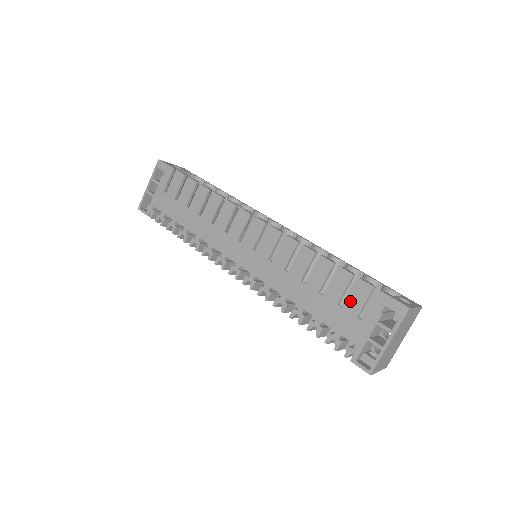
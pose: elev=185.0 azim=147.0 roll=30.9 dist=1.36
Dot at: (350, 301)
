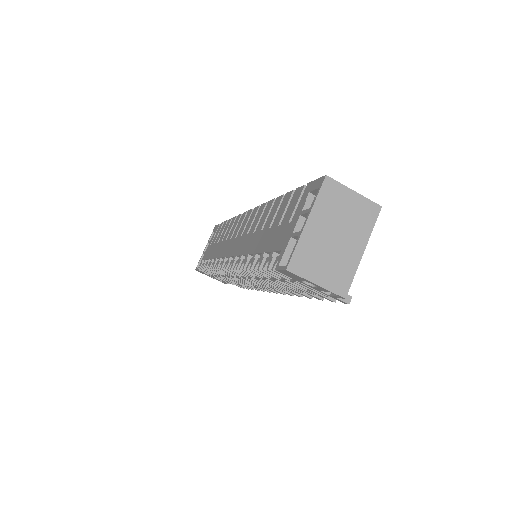
Dot at: (286, 214)
